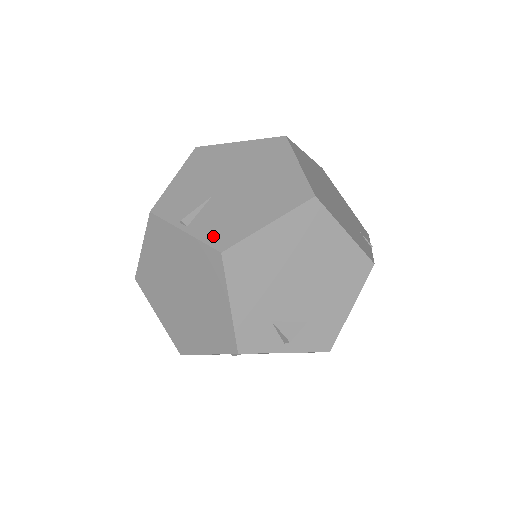
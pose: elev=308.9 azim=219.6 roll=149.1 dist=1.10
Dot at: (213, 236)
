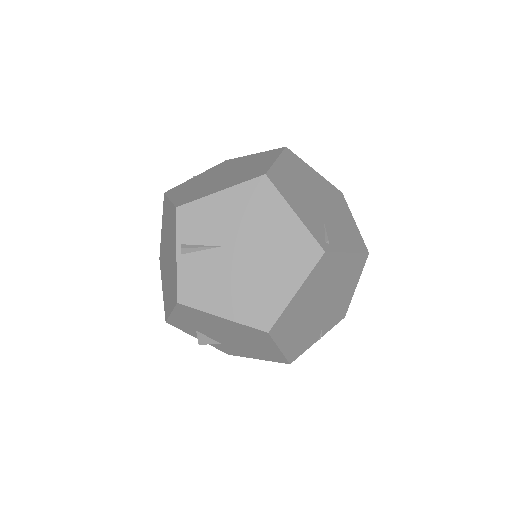
Dot at: (186, 284)
